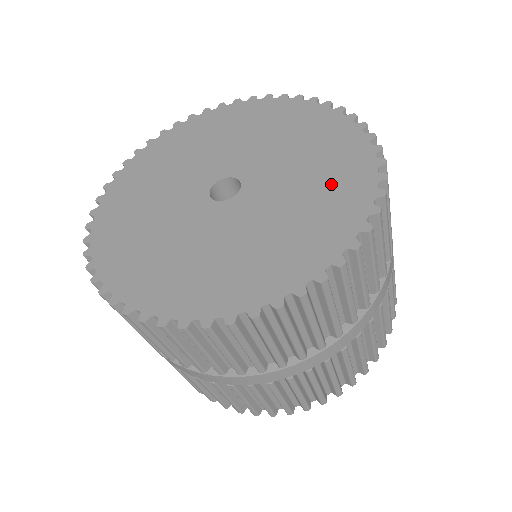
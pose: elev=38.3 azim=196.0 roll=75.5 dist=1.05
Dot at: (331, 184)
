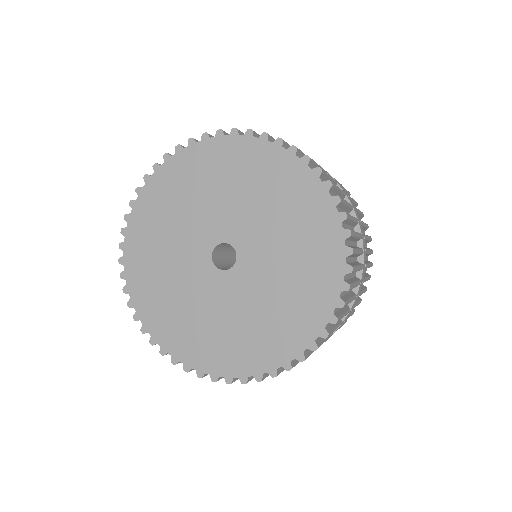
Dot at: (290, 201)
